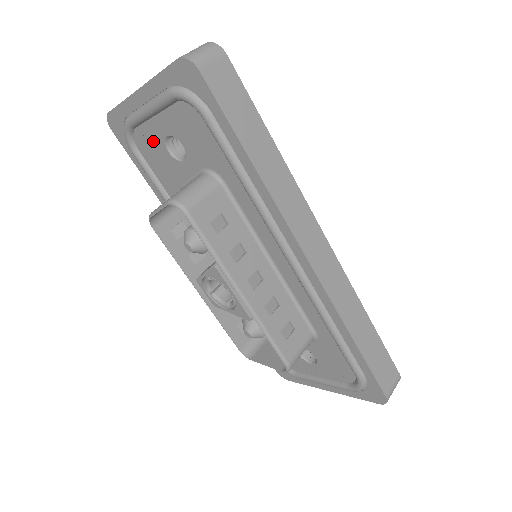
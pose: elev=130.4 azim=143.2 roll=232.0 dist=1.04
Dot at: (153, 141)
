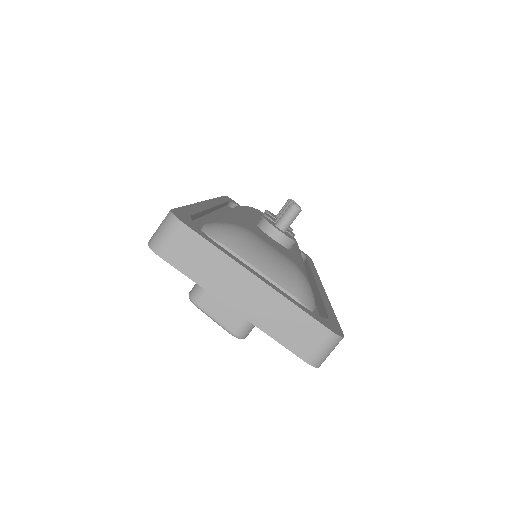
Dot at: occluded
